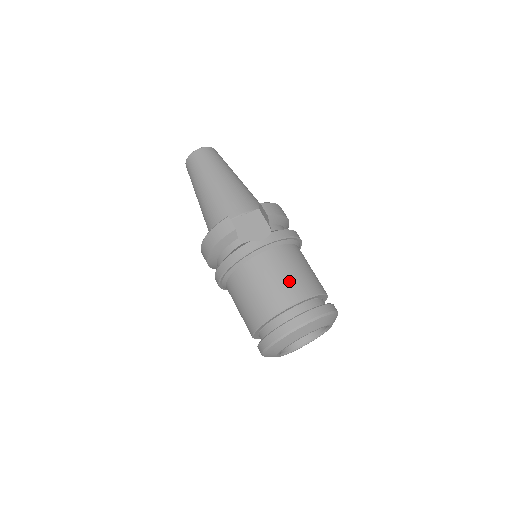
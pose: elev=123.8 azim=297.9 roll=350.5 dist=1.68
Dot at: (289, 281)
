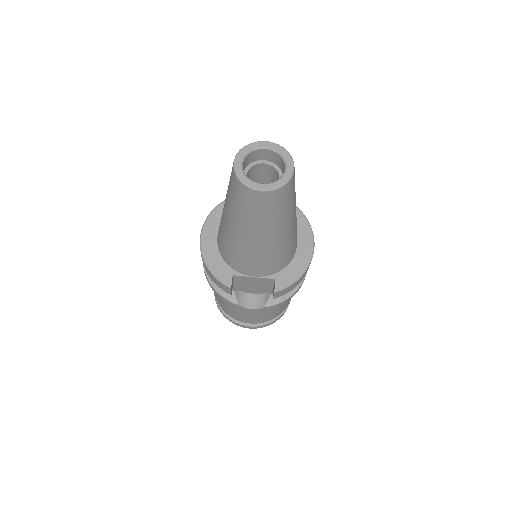
Dot at: (254, 318)
